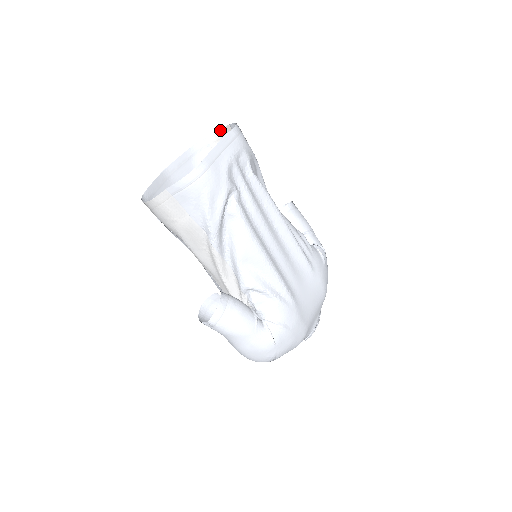
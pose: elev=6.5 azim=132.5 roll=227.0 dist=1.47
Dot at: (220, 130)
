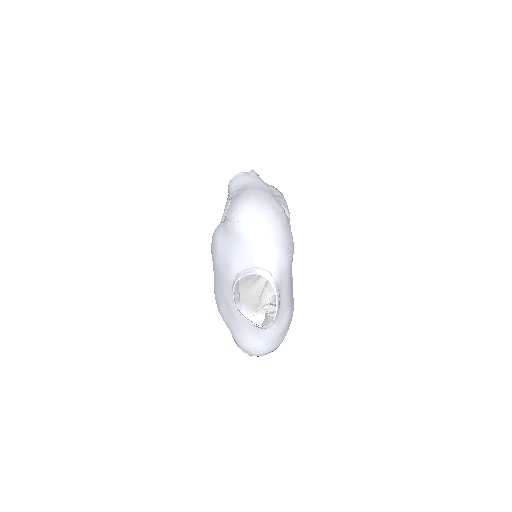
Dot at: occluded
